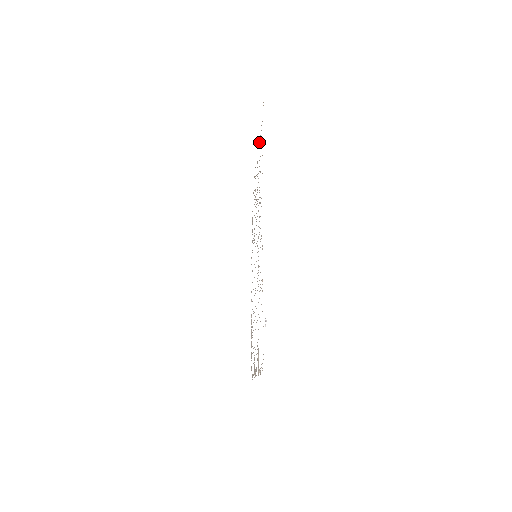
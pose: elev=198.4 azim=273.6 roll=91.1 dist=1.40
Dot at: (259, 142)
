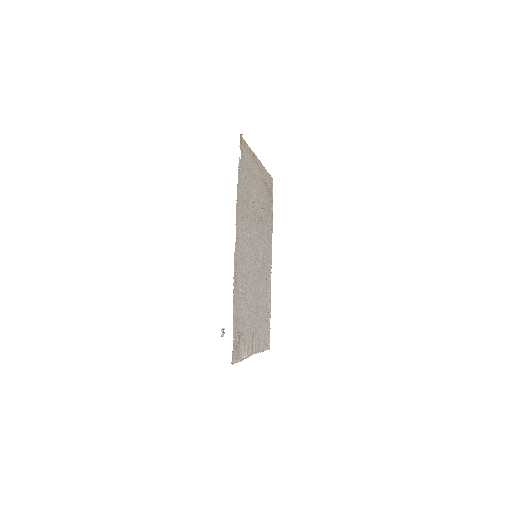
Dot at: (250, 160)
